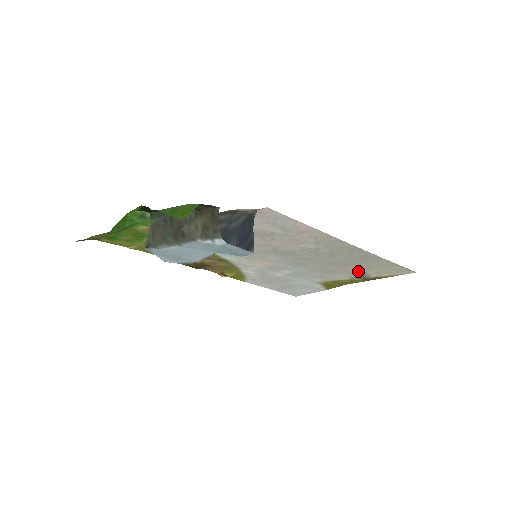
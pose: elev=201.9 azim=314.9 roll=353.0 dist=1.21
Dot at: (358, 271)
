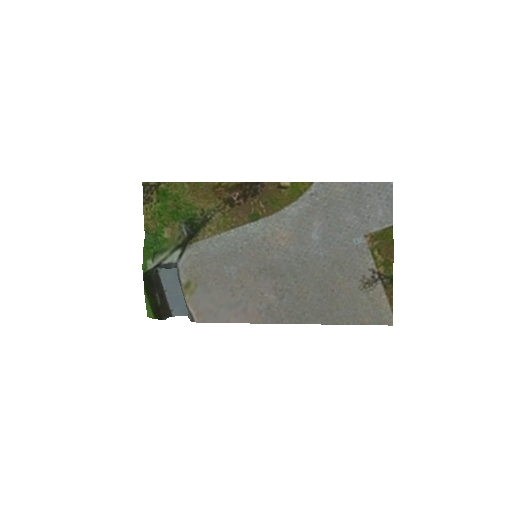
Dot at: (357, 287)
